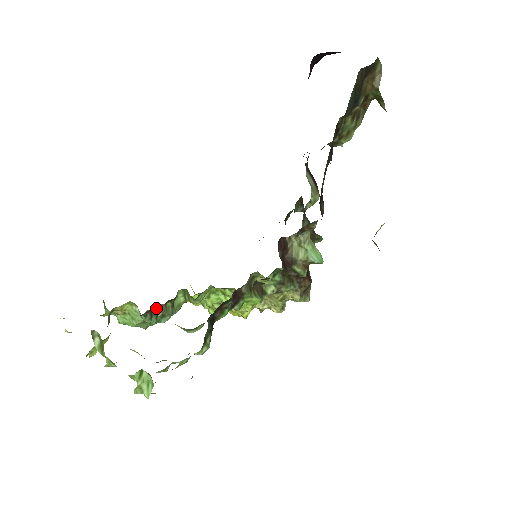
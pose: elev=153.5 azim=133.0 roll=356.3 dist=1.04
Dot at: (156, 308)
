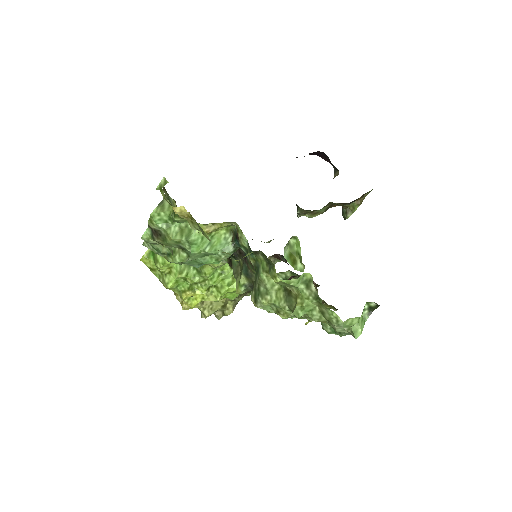
Dot at: occluded
